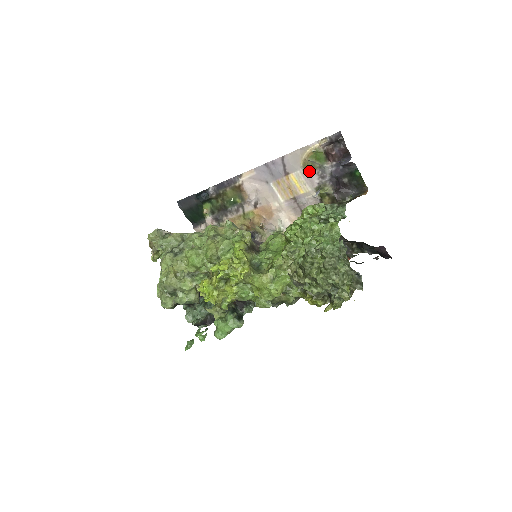
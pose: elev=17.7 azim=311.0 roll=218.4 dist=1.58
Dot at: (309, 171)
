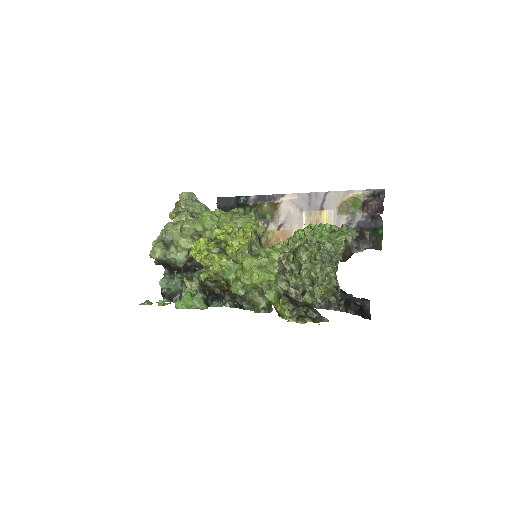
Dot at: (341, 213)
